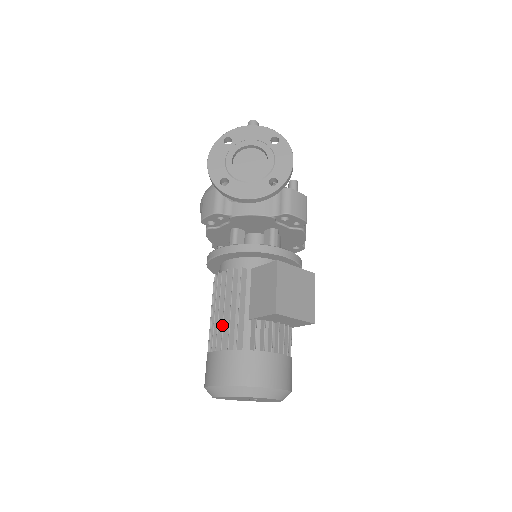
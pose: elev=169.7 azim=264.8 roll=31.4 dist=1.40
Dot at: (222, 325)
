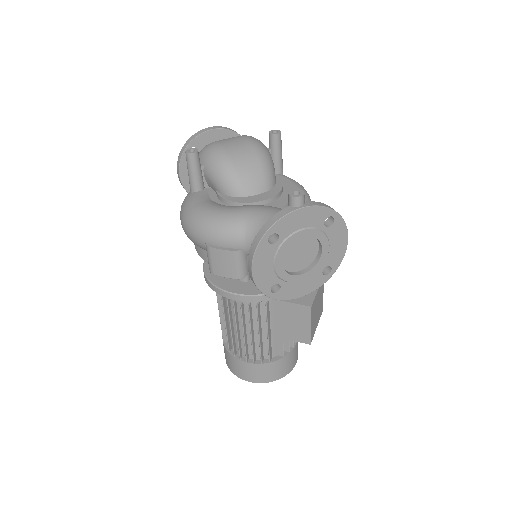
Dot at: (252, 348)
